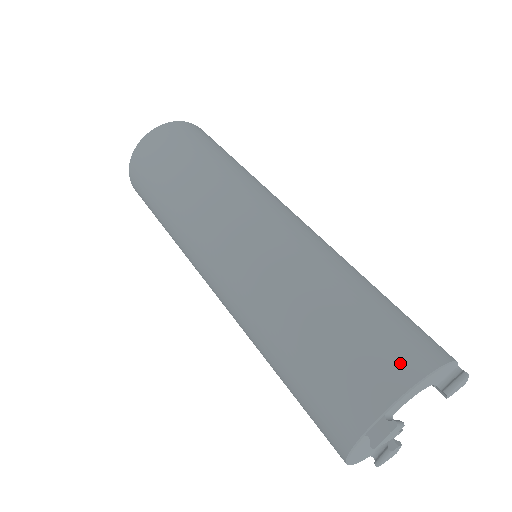
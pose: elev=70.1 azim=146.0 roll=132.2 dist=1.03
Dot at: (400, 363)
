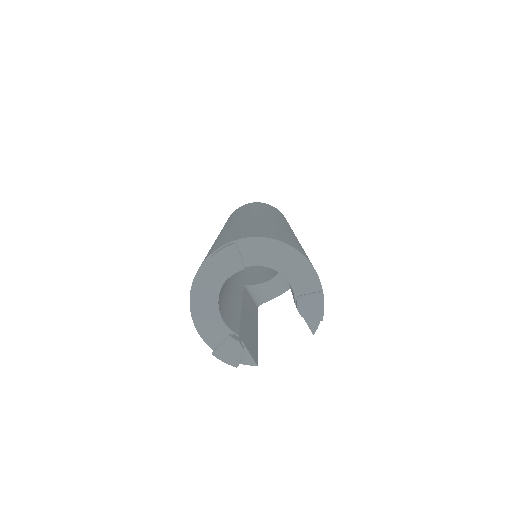
Dot at: (271, 235)
